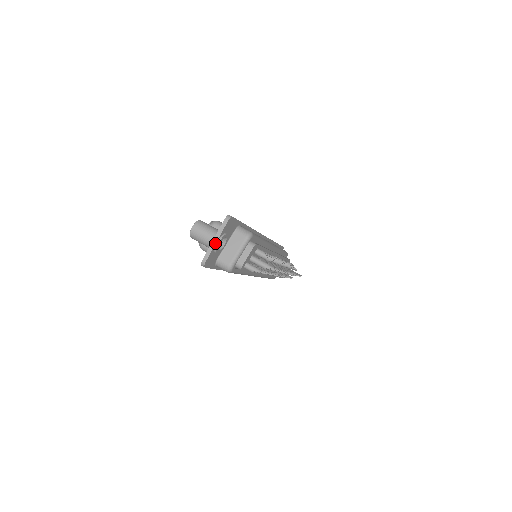
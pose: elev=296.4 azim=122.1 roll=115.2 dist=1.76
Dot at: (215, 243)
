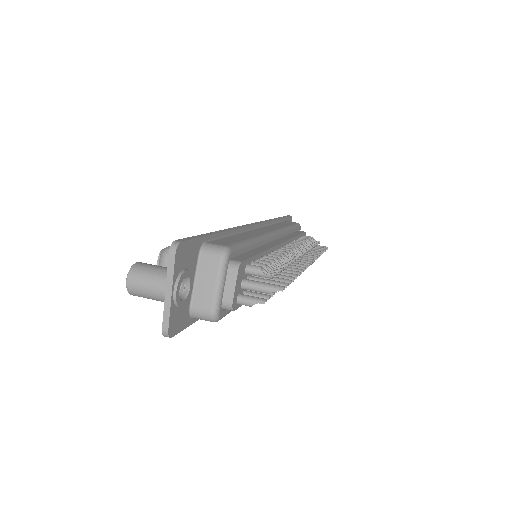
Dot at: (170, 296)
